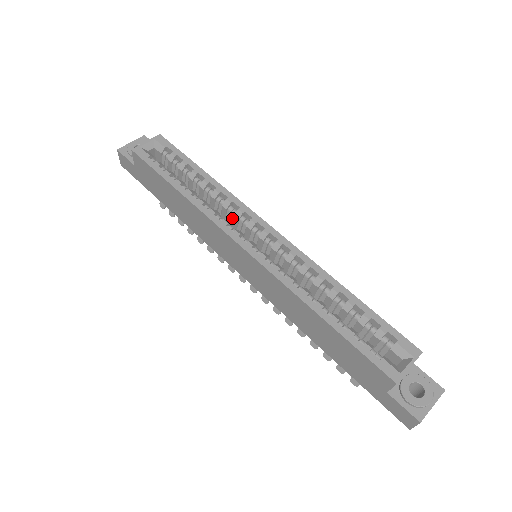
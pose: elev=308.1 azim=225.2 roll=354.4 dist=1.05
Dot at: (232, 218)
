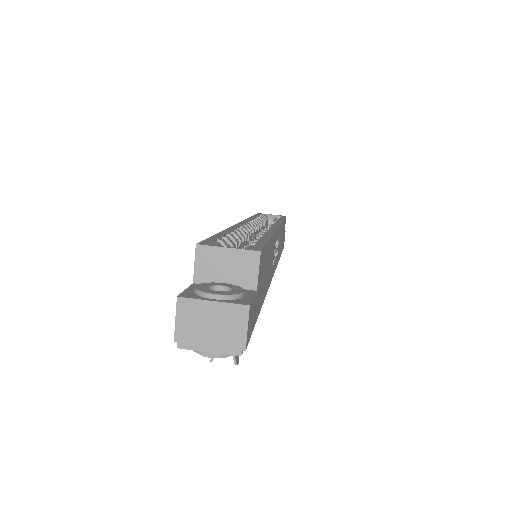
Dot at: occluded
